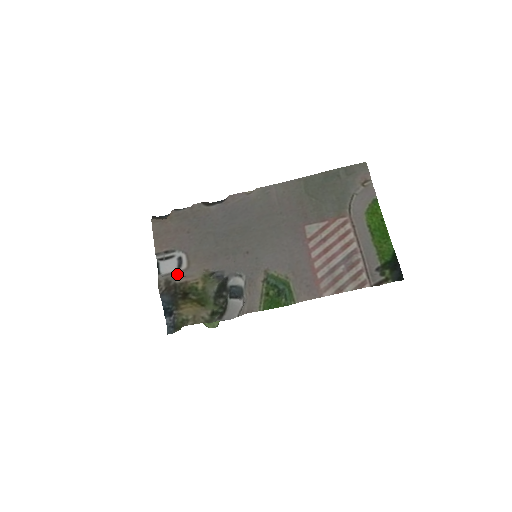
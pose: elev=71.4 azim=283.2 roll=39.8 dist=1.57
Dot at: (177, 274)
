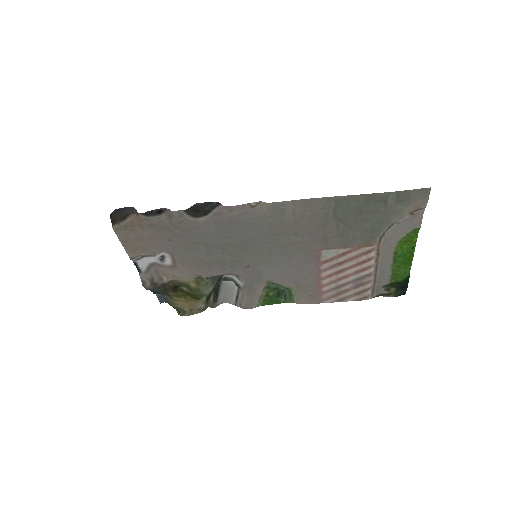
Dot at: (161, 269)
